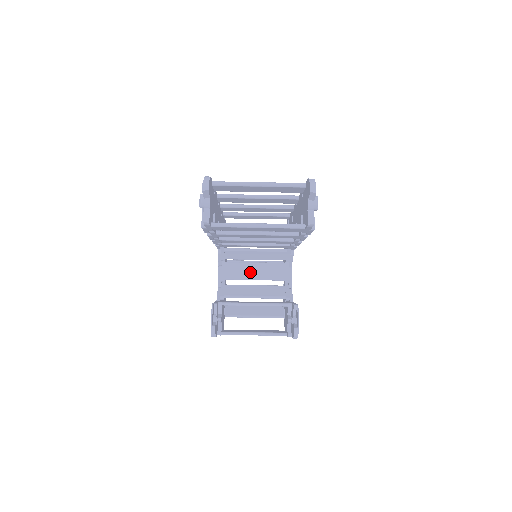
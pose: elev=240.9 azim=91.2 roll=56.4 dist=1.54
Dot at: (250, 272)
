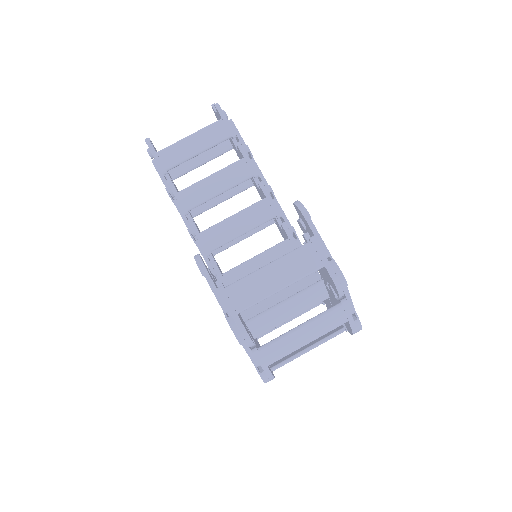
Dot at: occluded
